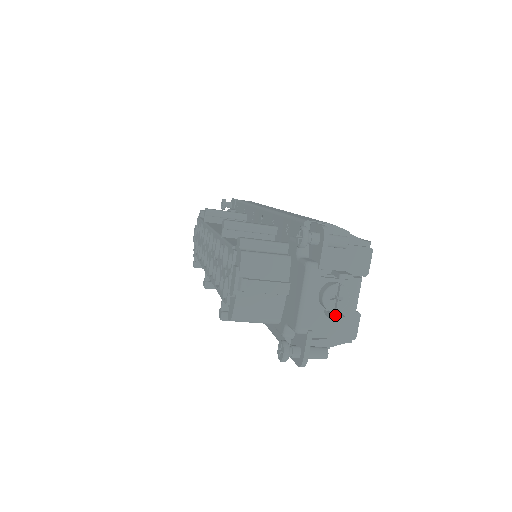
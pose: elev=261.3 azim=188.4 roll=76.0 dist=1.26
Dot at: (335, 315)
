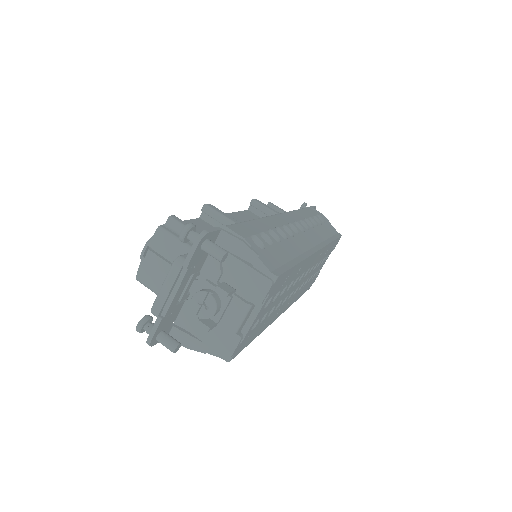
Dot at: (202, 321)
